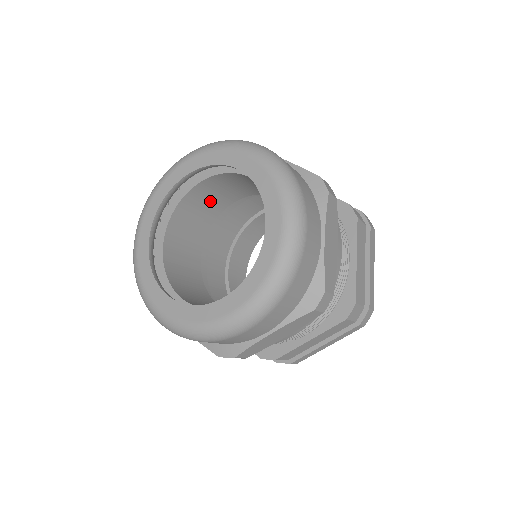
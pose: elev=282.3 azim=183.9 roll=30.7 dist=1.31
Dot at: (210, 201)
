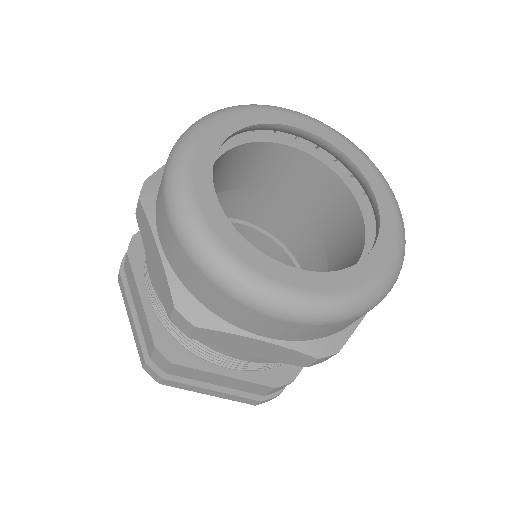
Dot at: occluded
